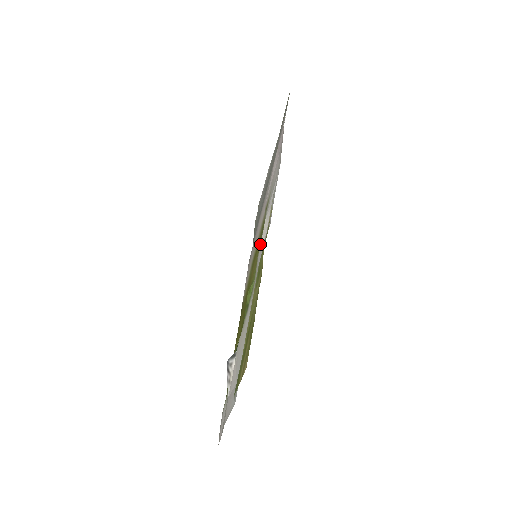
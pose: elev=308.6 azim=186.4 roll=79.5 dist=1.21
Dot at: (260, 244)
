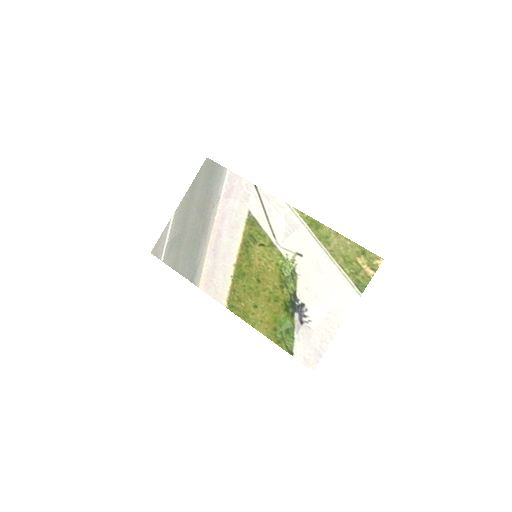
Dot at: (276, 240)
